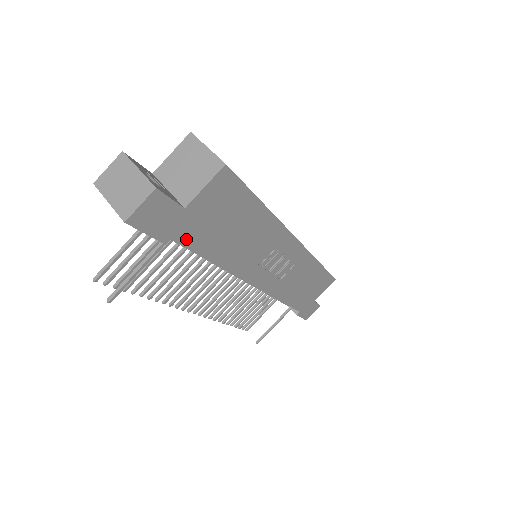
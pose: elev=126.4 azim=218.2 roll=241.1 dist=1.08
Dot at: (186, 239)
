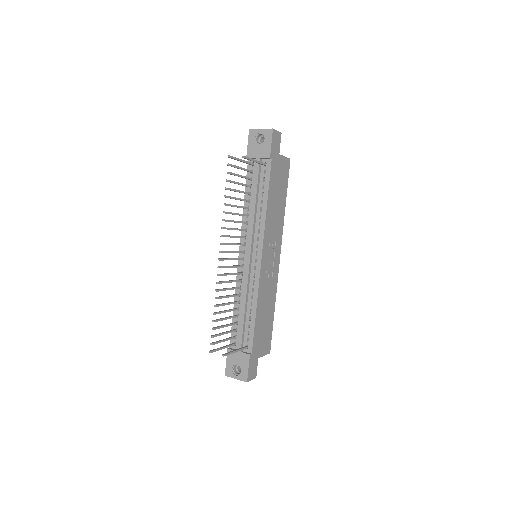
Dot at: (272, 168)
